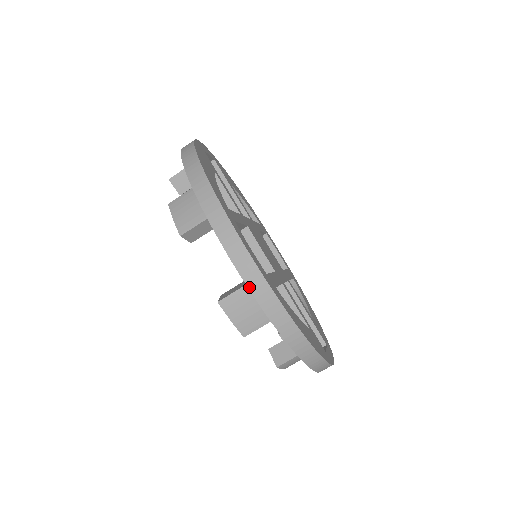
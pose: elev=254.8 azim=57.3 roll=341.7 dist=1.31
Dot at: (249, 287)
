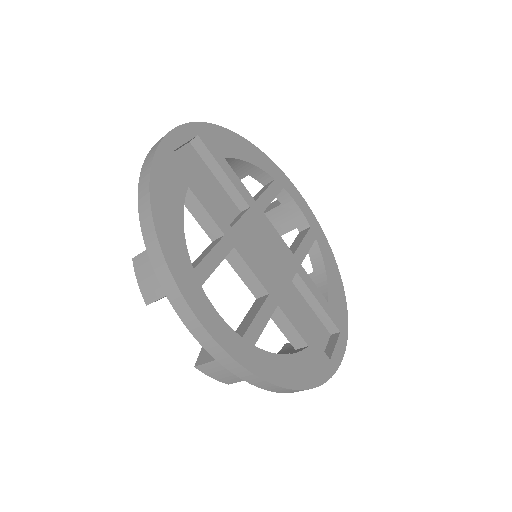
Dot at: (220, 362)
